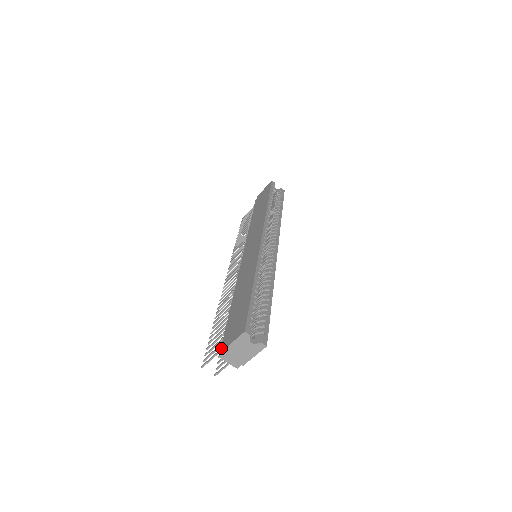
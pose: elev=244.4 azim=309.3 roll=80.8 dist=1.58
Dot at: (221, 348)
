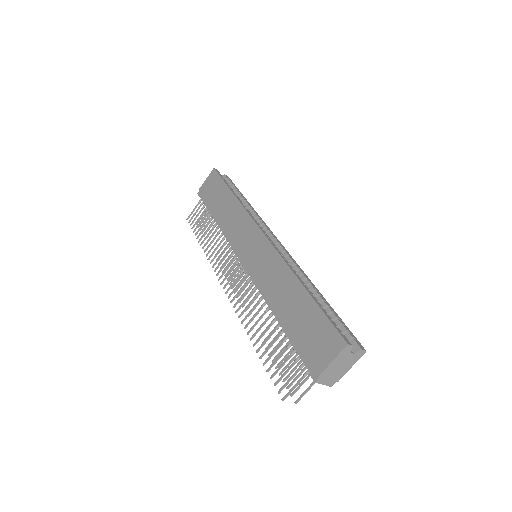
Dot at: (311, 371)
